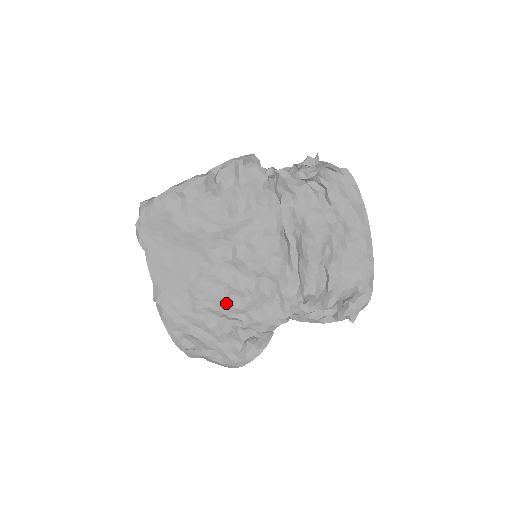
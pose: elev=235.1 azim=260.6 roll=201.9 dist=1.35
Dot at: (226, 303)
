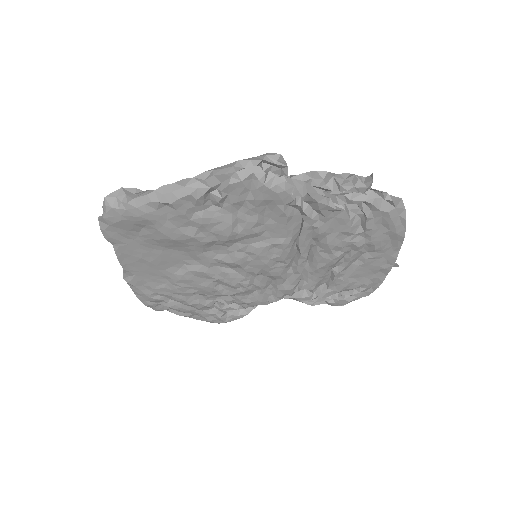
Dot at: (213, 291)
